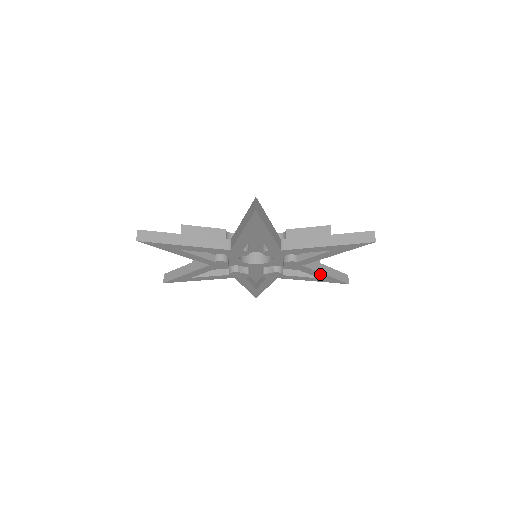
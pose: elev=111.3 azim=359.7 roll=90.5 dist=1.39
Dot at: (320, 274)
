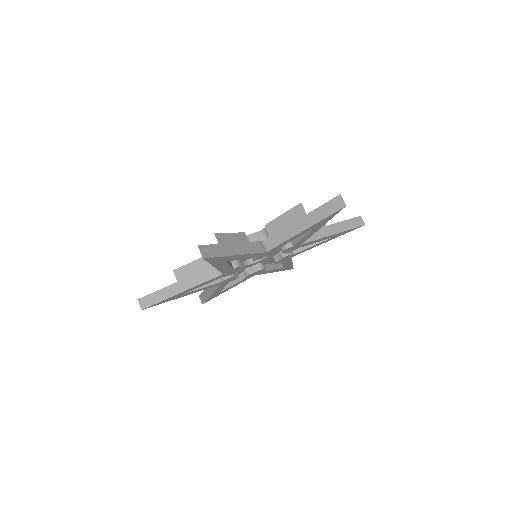
Dot at: (290, 263)
